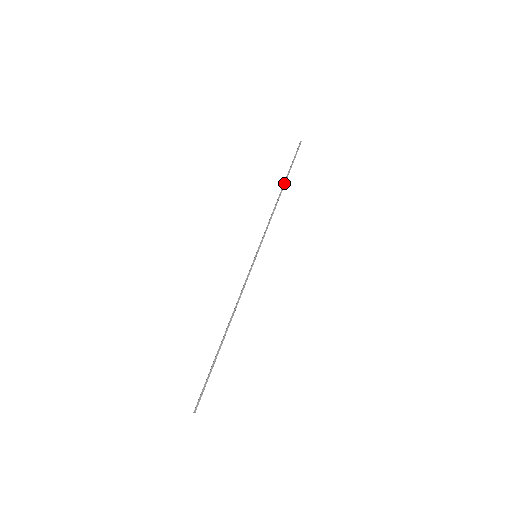
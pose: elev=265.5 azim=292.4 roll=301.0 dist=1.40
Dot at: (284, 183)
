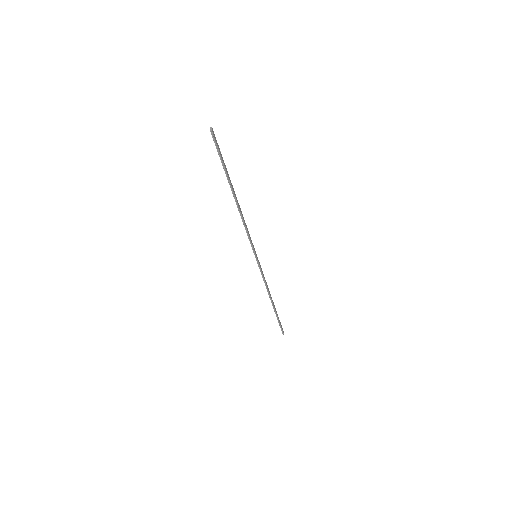
Dot at: occluded
